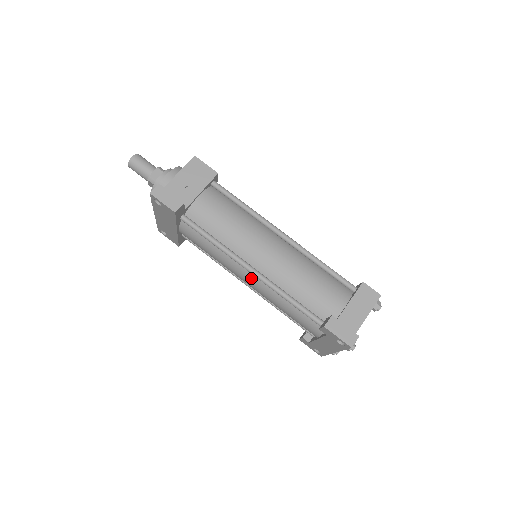
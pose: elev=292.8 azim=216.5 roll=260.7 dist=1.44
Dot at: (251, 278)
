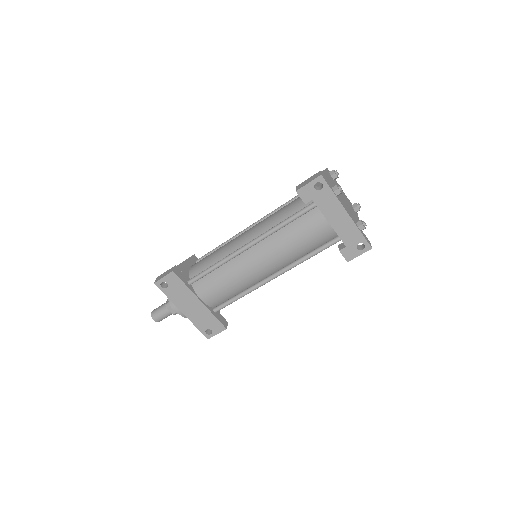
Dot at: (255, 254)
